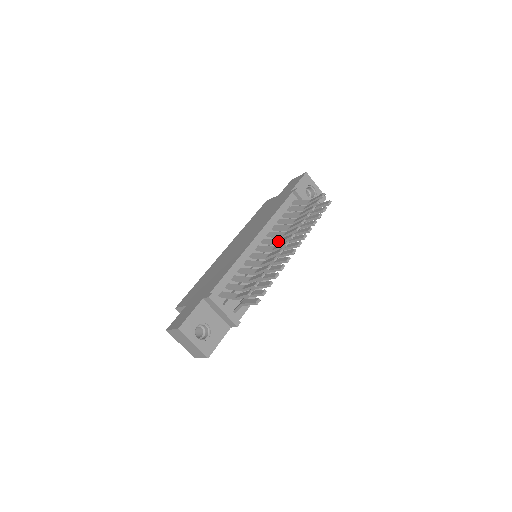
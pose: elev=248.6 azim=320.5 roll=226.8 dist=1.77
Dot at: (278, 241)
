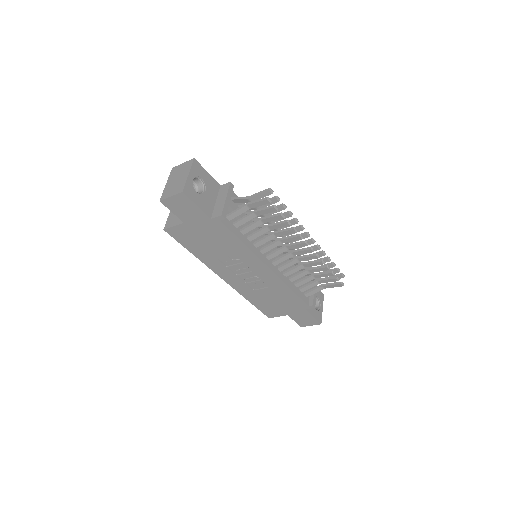
Dot at: occluded
